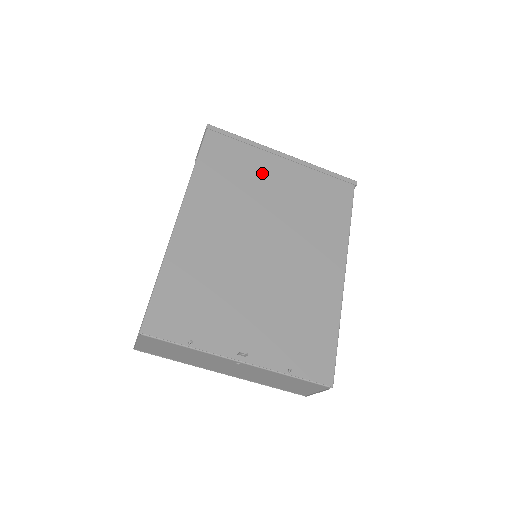
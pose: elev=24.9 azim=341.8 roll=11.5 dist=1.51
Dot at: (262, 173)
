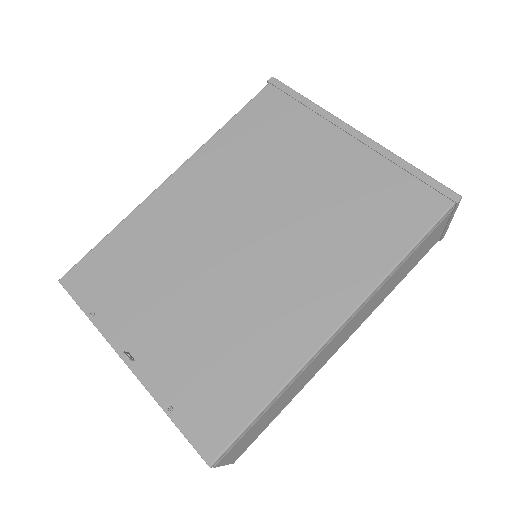
Dot at: (305, 150)
